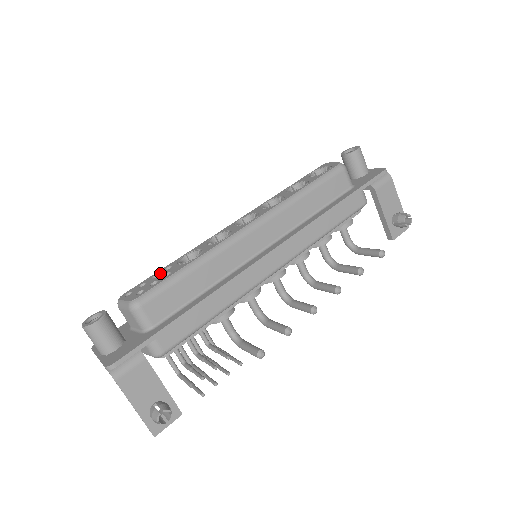
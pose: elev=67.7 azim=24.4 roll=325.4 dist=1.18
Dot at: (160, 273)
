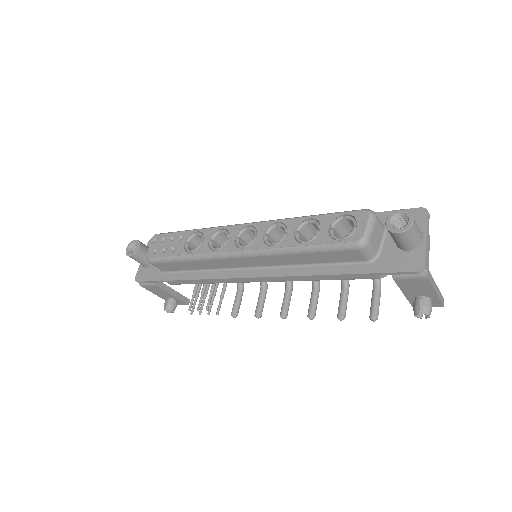
Dot at: (175, 239)
